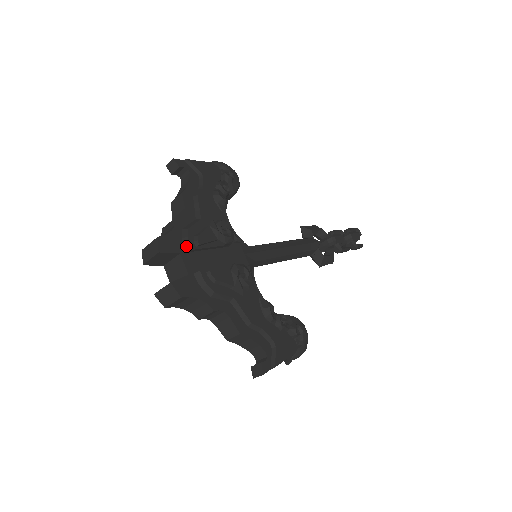
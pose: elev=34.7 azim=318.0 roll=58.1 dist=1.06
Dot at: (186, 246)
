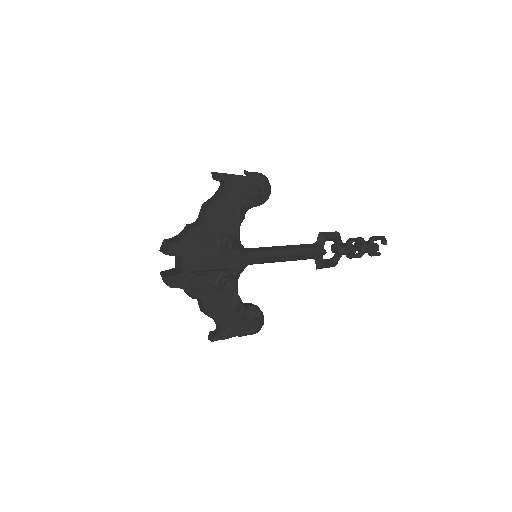
Dot at: (190, 252)
